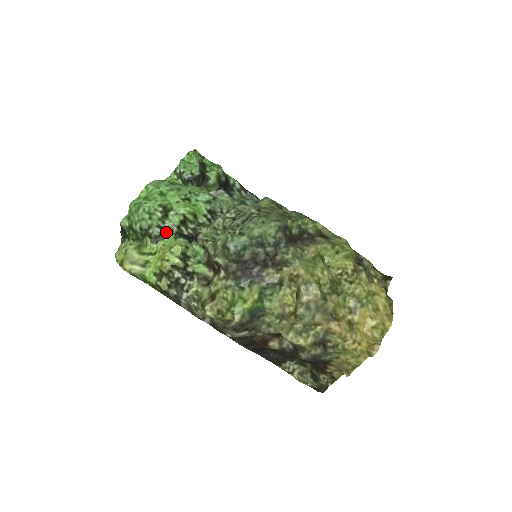
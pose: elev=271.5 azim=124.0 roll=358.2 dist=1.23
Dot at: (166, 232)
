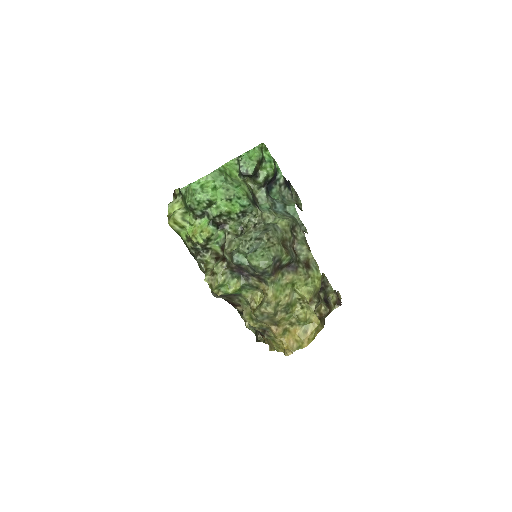
Dot at: (205, 215)
